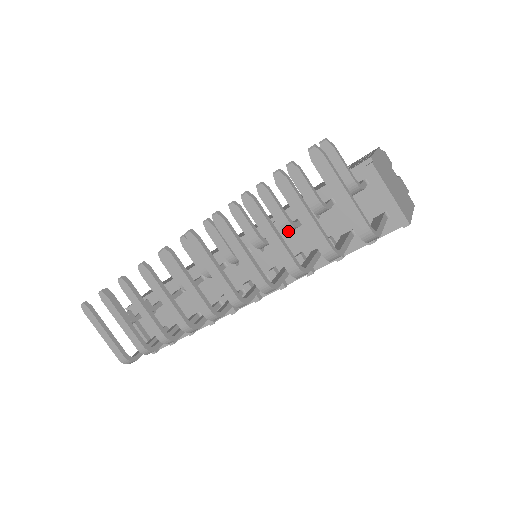
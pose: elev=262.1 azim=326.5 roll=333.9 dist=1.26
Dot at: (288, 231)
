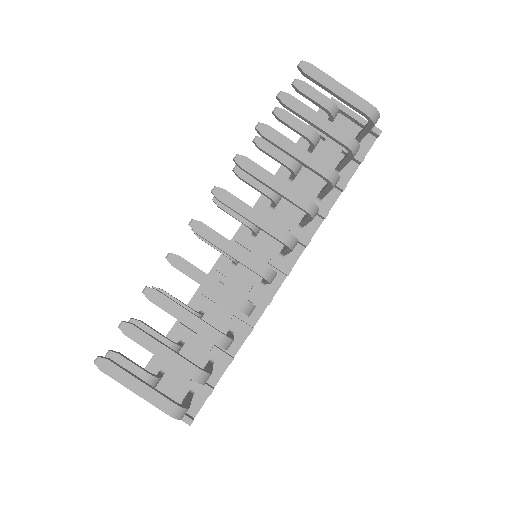
Dot at: (295, 172)
